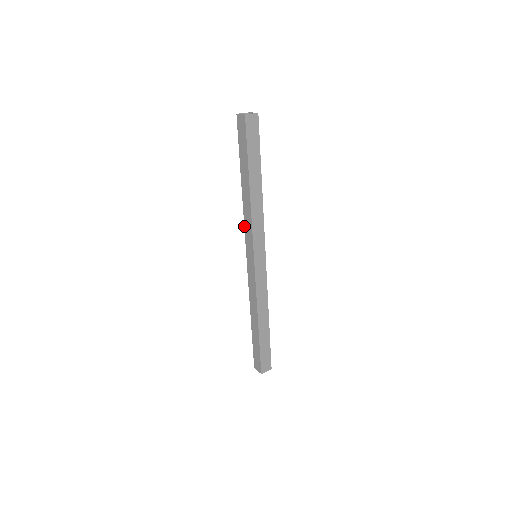
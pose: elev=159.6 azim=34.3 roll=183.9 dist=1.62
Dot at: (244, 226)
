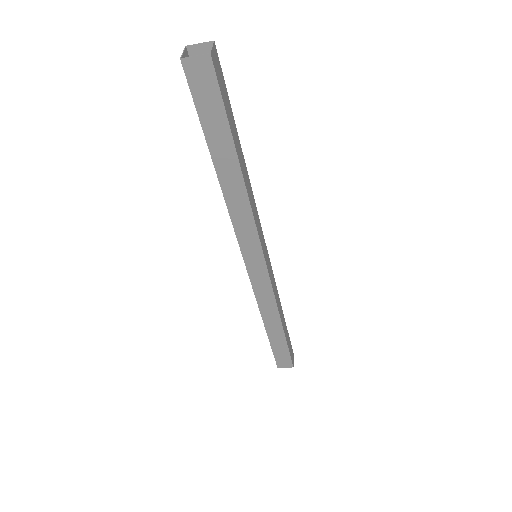
Dot at: occluded
